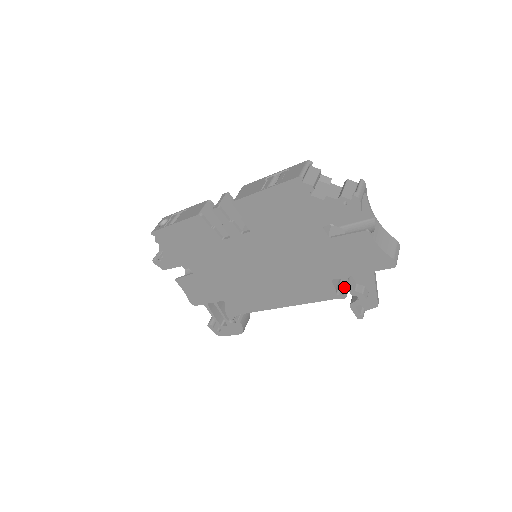
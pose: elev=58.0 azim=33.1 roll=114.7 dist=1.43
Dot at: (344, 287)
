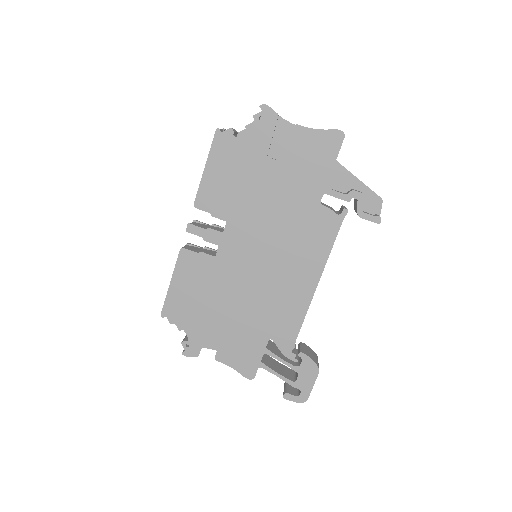
Dot at: (341, 210)
